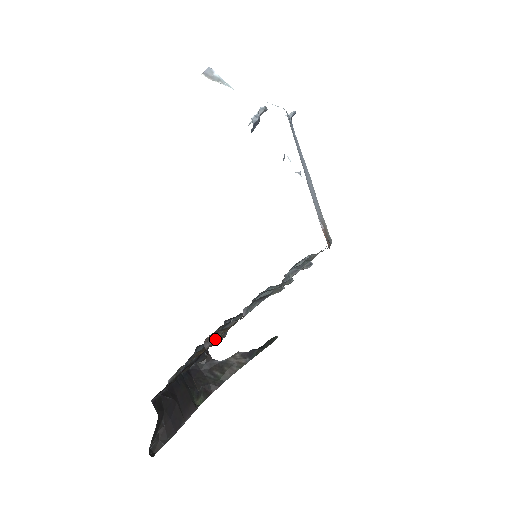
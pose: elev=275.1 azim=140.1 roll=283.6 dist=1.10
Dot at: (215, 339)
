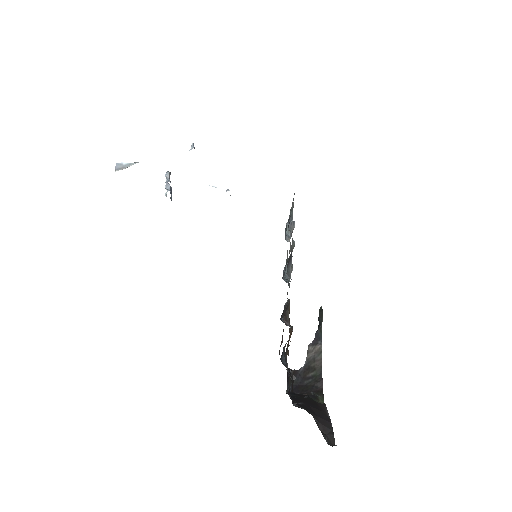
Dot at: (289, 320)
